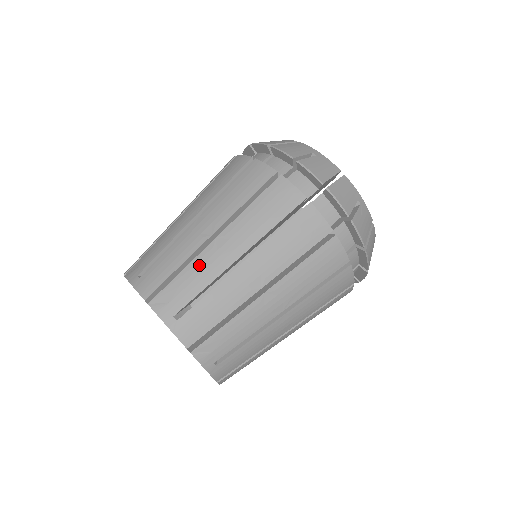
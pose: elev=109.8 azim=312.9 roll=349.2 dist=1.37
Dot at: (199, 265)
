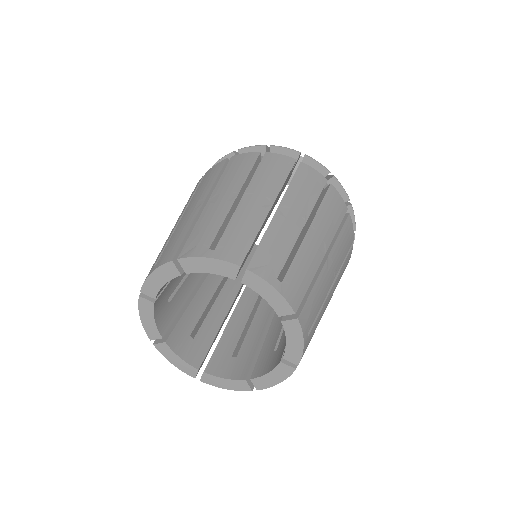
Dot at: (277, 230)
